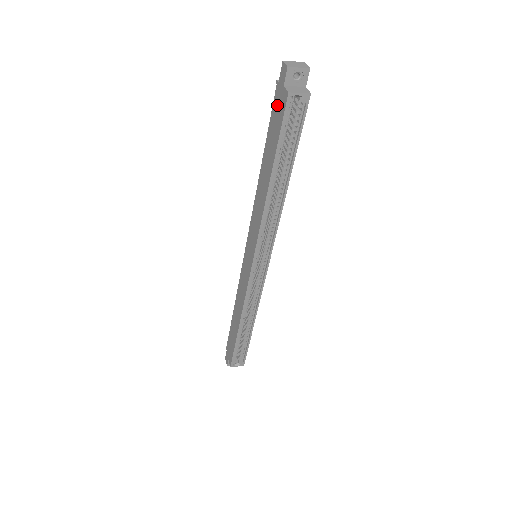
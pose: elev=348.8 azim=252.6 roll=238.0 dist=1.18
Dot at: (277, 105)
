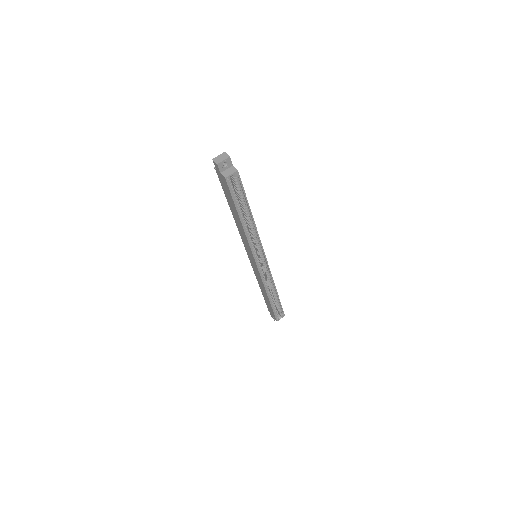
Dot at: (222, 182)
